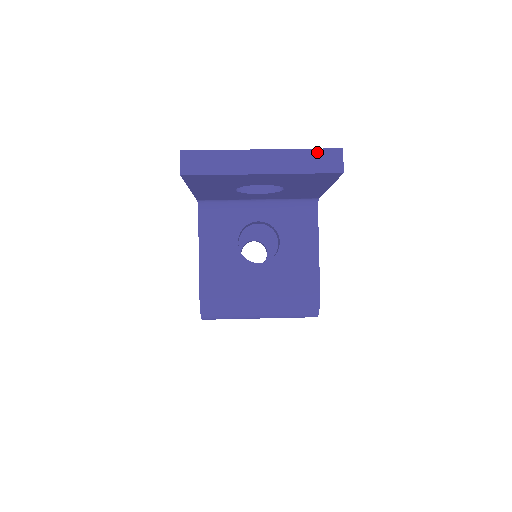
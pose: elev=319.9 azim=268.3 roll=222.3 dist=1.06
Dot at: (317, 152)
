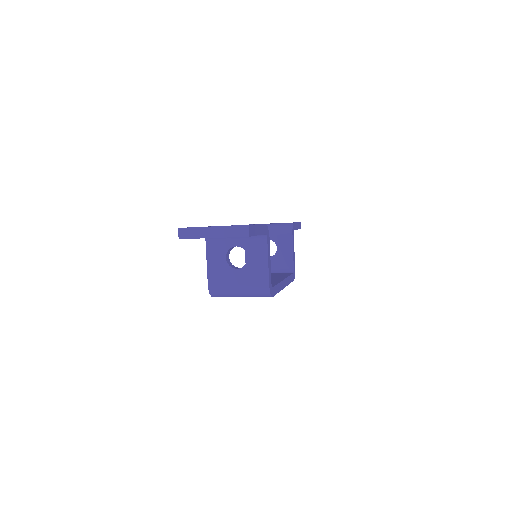
Dot at: (237, 227)
